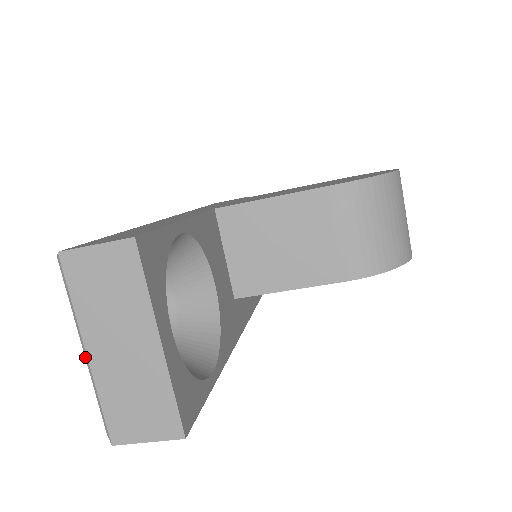
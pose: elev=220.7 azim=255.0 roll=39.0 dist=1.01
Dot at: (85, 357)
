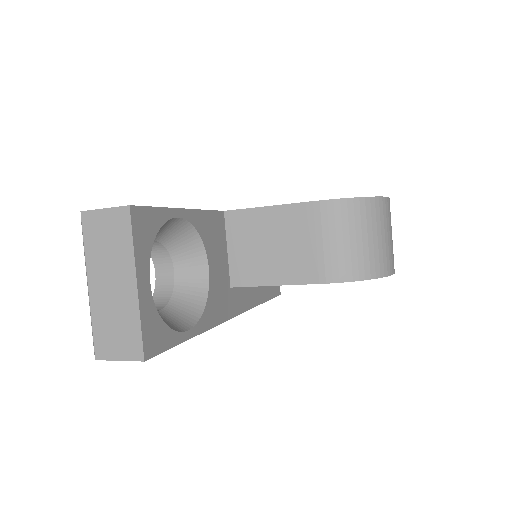
Dot at: (88, 291)
